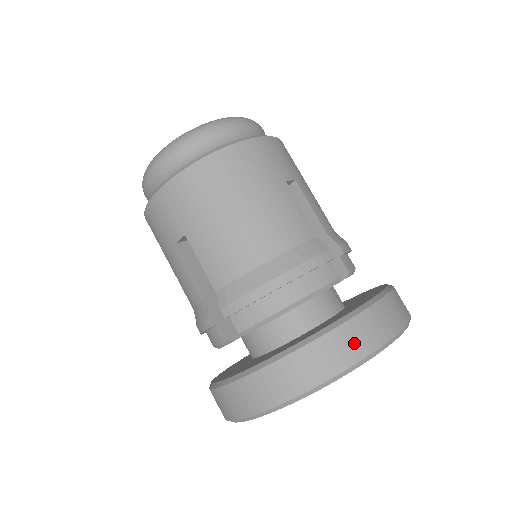
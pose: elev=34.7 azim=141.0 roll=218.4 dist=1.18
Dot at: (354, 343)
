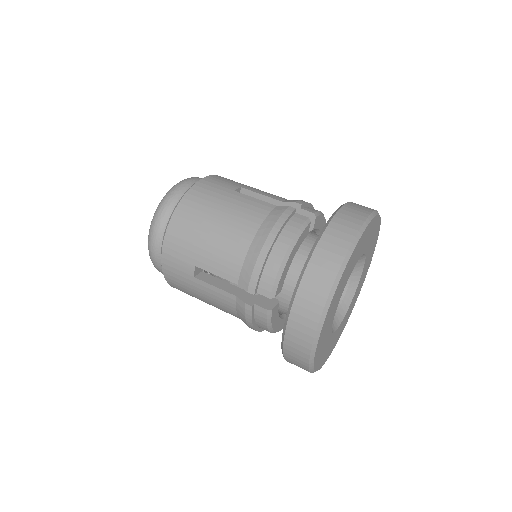
Dot at: (338, 241)
